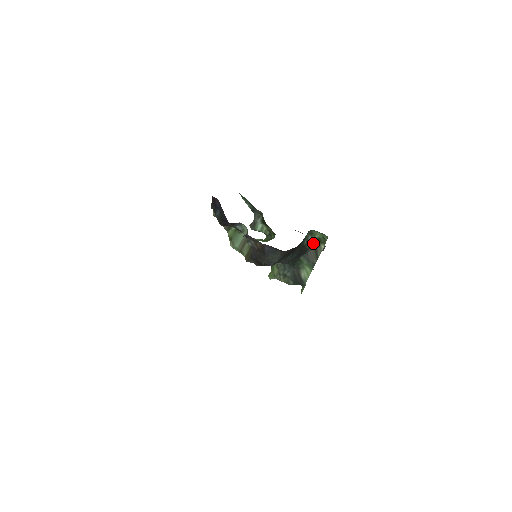
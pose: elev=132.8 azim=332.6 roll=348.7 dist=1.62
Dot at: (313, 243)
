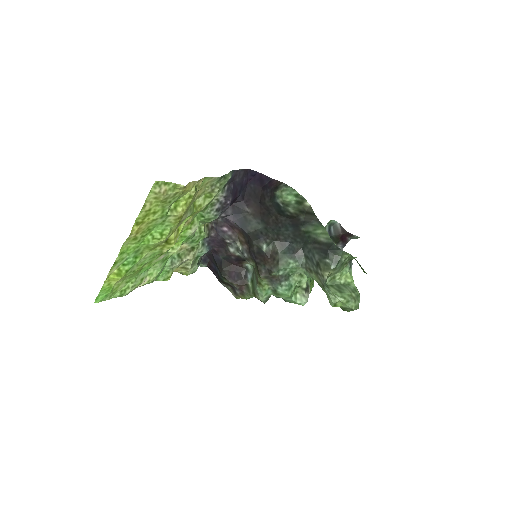
Dot at: (299, 211)
